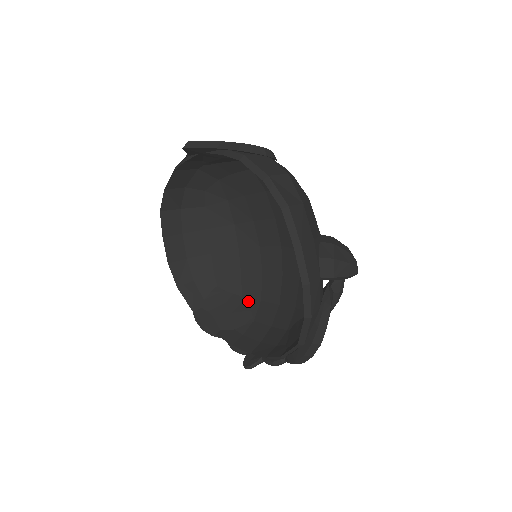
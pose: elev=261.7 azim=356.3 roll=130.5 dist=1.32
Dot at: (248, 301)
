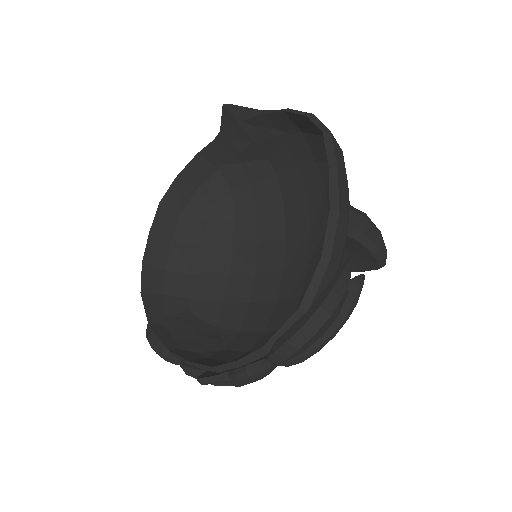
Dot at: (222, 331)
